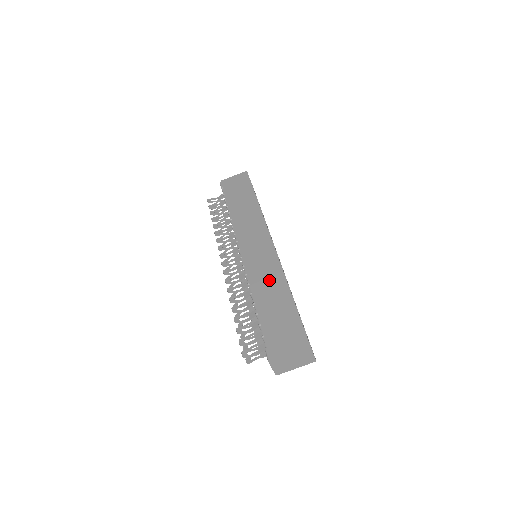
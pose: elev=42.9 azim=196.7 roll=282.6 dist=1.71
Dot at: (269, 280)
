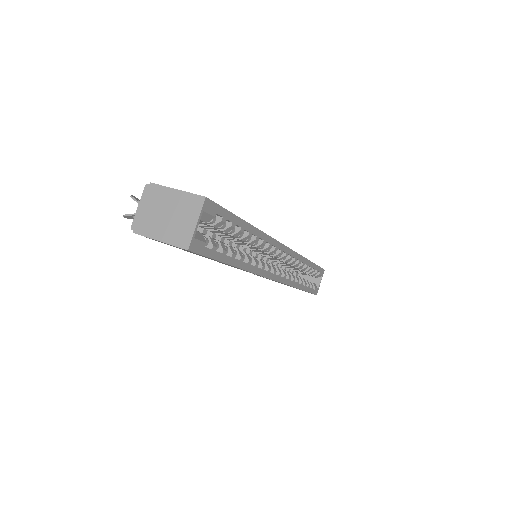
Dot at: occluded
